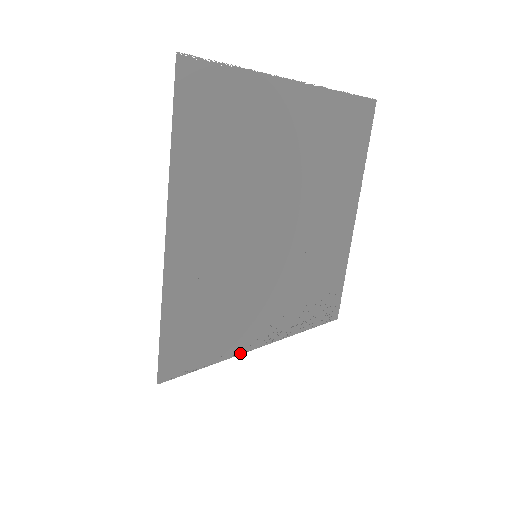
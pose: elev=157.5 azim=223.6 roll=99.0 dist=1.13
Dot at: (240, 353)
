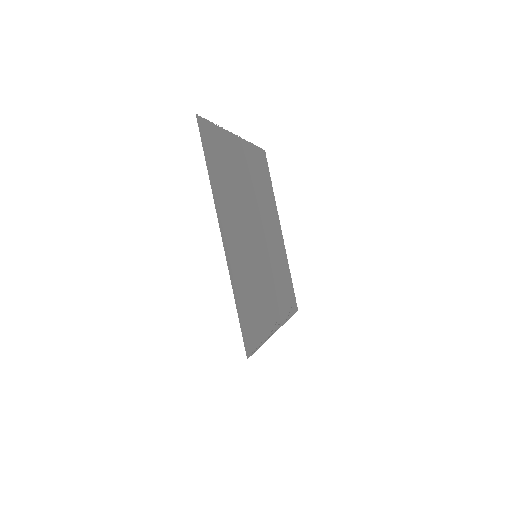
Dot at: (271, 335)
